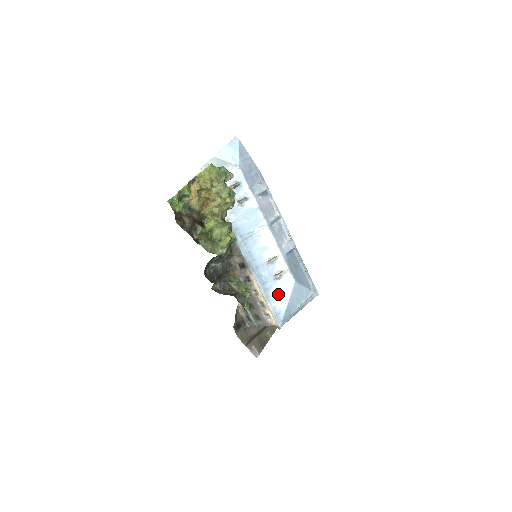
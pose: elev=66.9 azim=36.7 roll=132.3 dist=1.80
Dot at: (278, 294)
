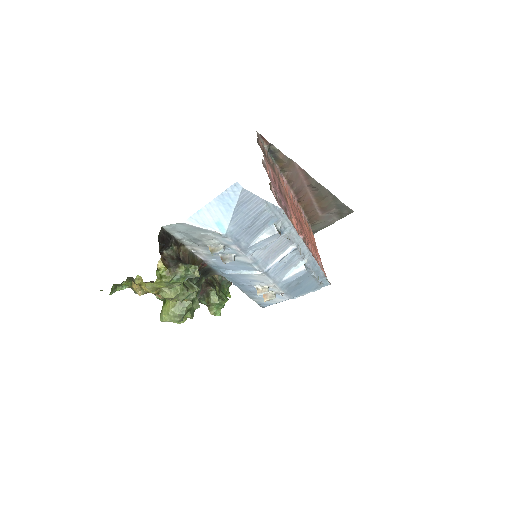
Dot at: occluded
